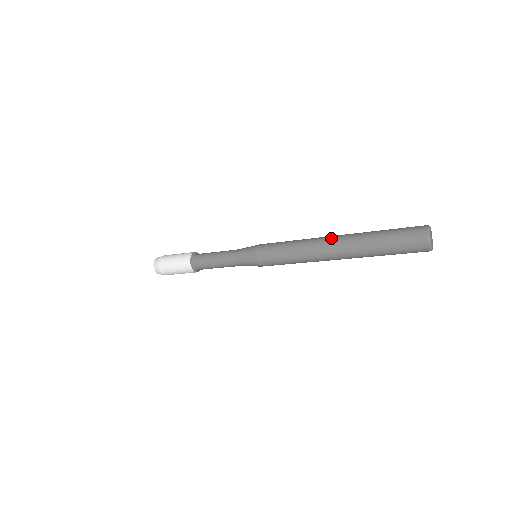
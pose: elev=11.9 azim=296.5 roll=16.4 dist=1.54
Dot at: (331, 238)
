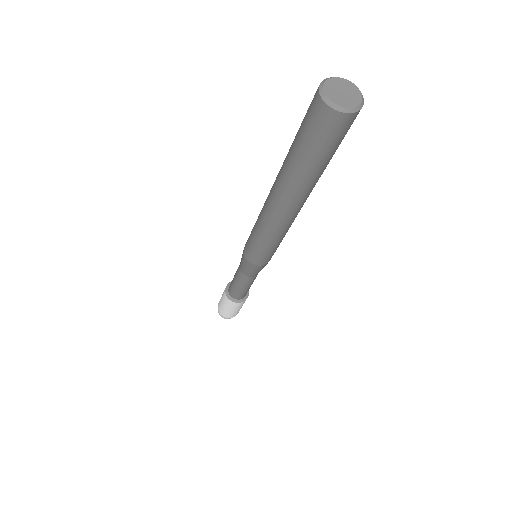
Dot at: occluded
